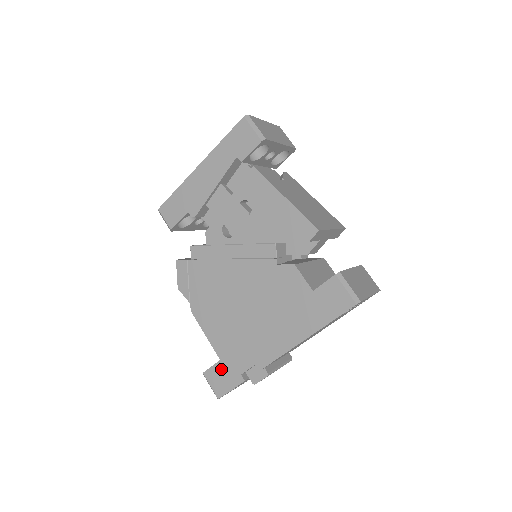
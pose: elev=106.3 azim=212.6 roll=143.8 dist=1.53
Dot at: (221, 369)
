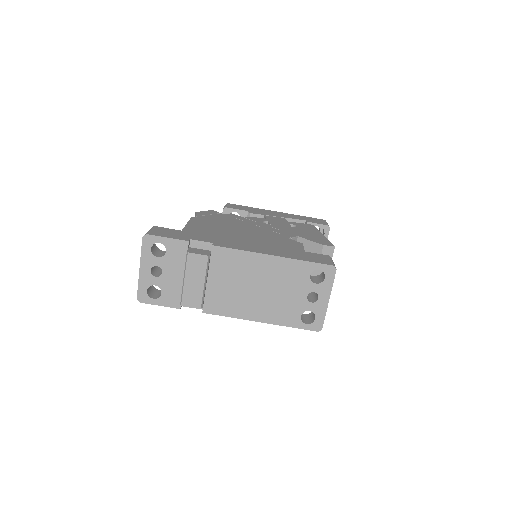
Dot at: (175, 232)
